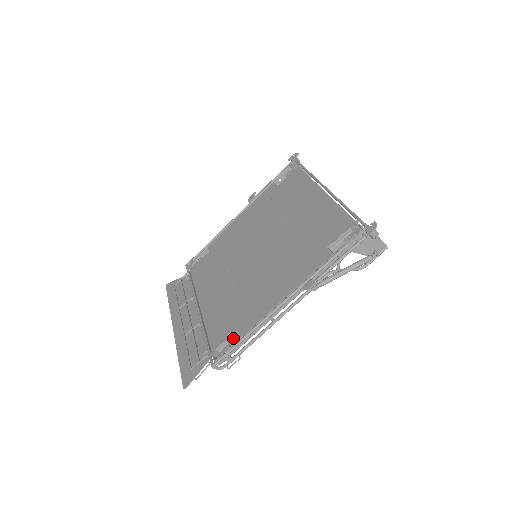
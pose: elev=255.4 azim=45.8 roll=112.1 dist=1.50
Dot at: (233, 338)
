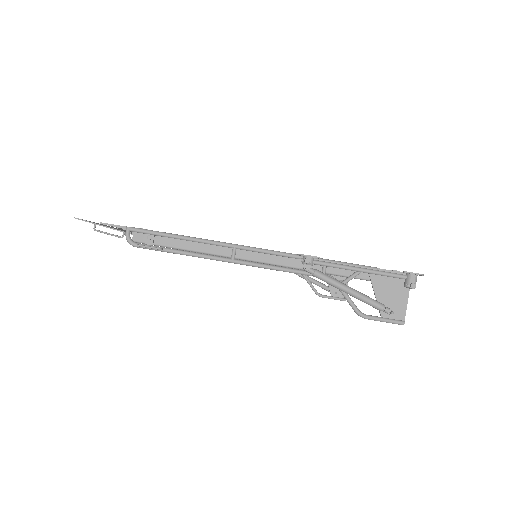
Dot at: occluded
